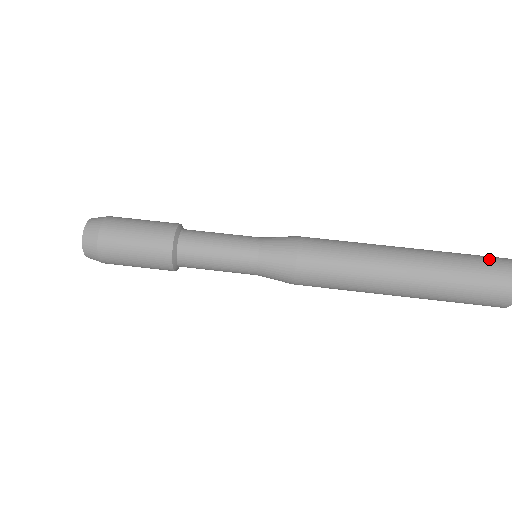
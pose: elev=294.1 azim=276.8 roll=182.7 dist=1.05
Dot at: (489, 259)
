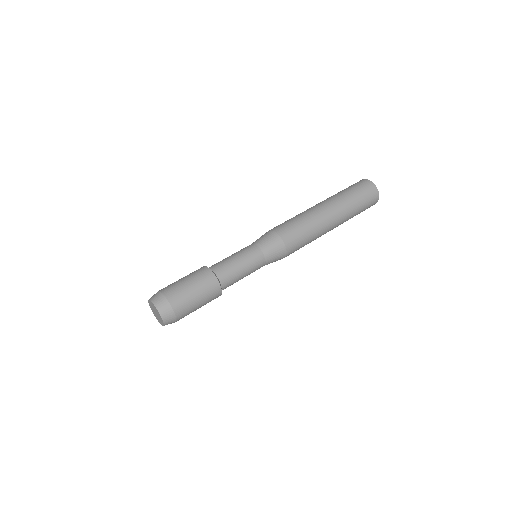
Dot at: (363, 188)
